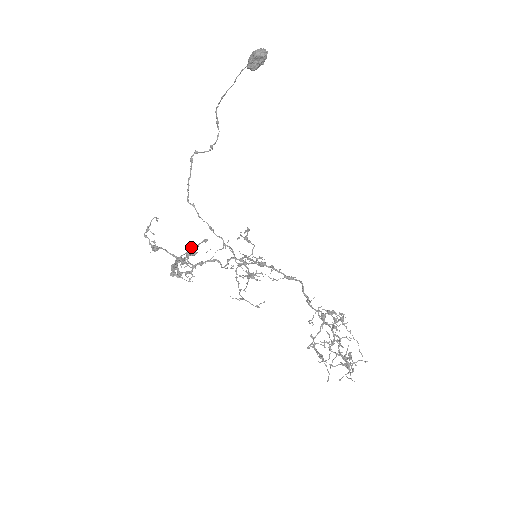
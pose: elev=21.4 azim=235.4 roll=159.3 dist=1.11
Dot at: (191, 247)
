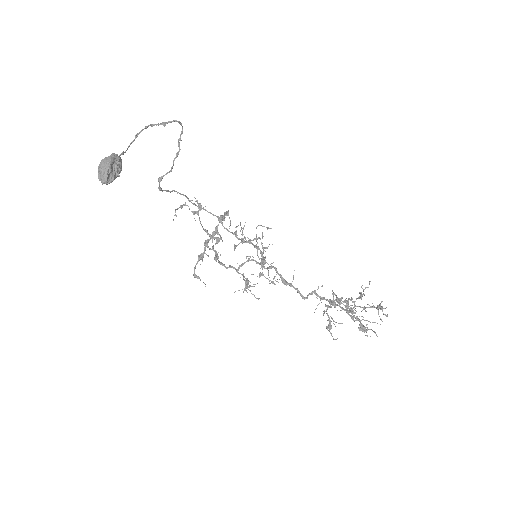
Dot at: (218, 219)
